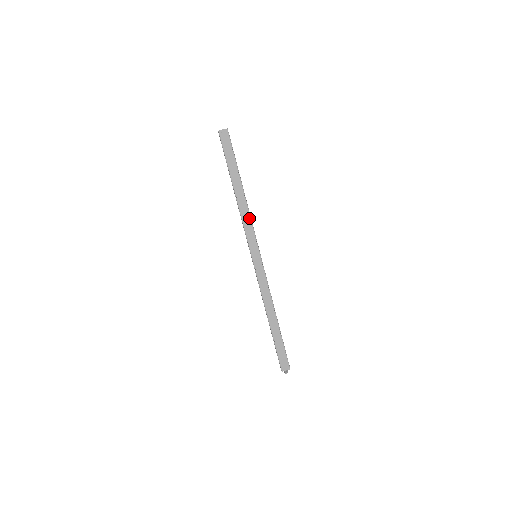
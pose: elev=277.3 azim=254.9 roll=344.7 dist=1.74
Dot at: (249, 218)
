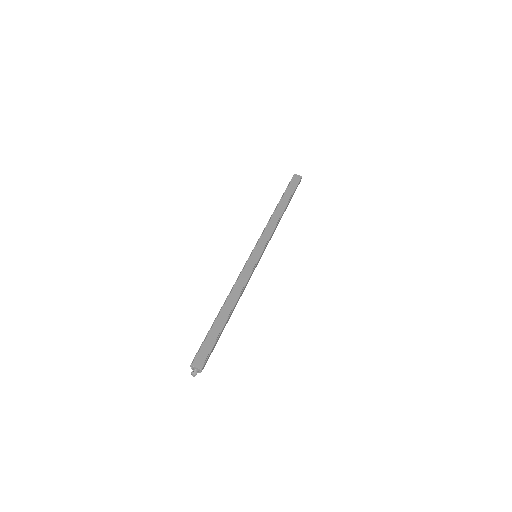
Dot at: (273, 228)
